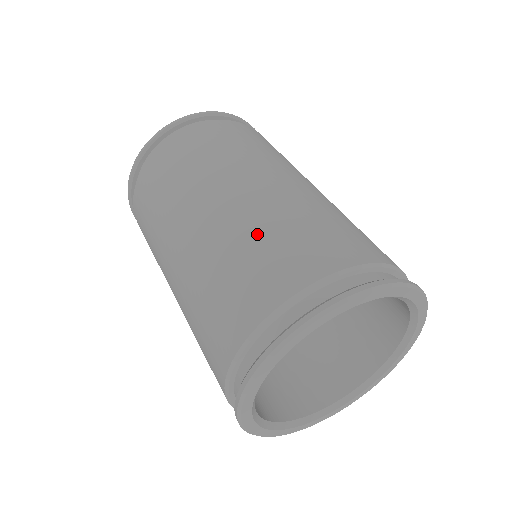
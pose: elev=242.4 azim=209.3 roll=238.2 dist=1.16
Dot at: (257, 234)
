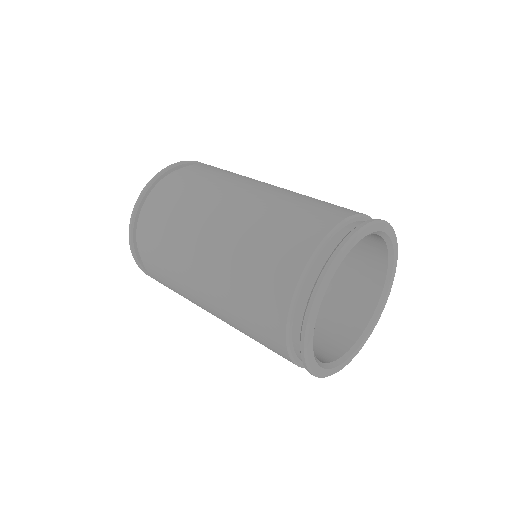
Dot at: (238, 309)
